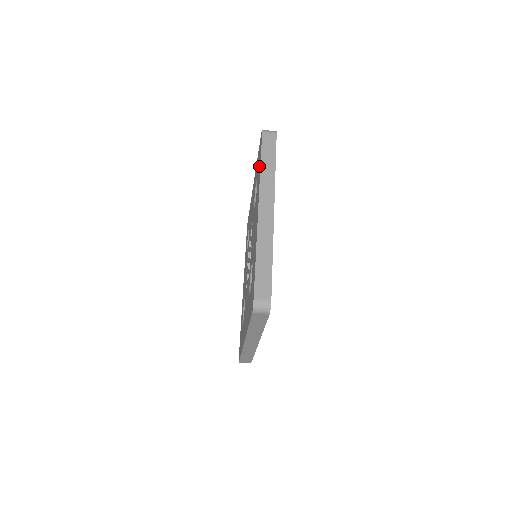
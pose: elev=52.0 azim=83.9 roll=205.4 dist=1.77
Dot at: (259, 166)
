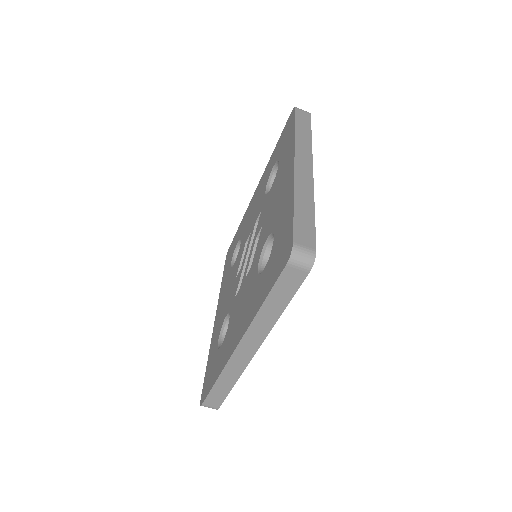
Dot at: (289, 137)
